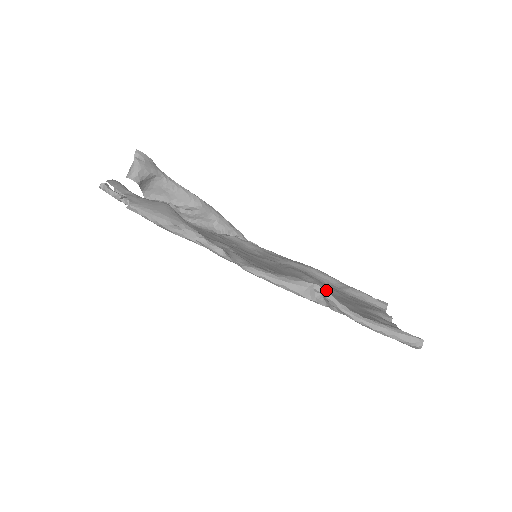
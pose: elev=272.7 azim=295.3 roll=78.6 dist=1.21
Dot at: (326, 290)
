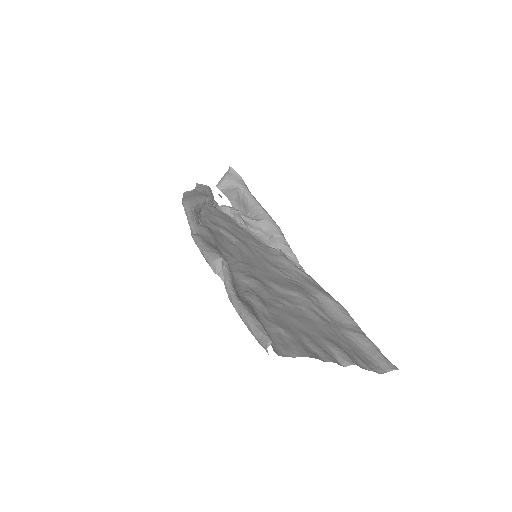
Dot at: (299, 307)
